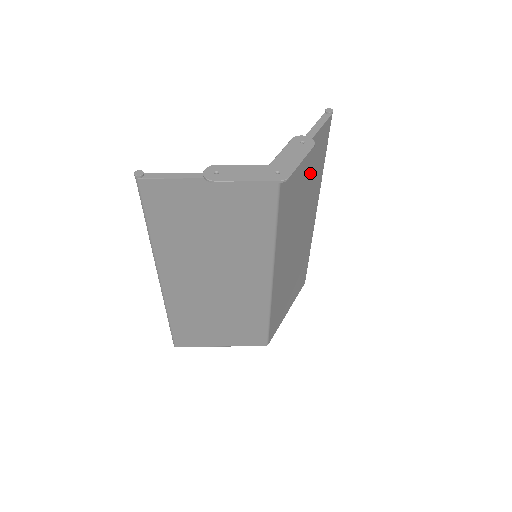
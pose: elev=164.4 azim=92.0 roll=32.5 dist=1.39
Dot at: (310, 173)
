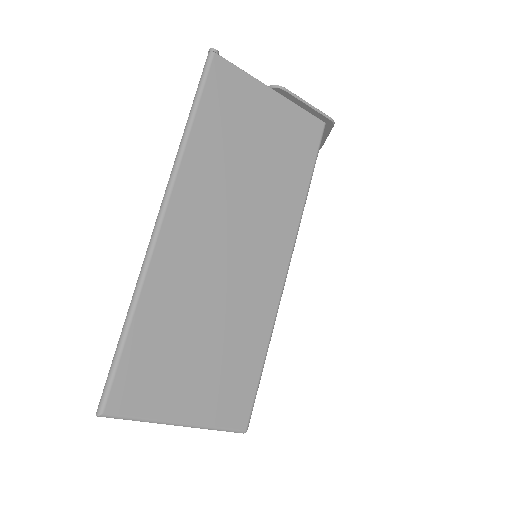
Dot at: occluded
